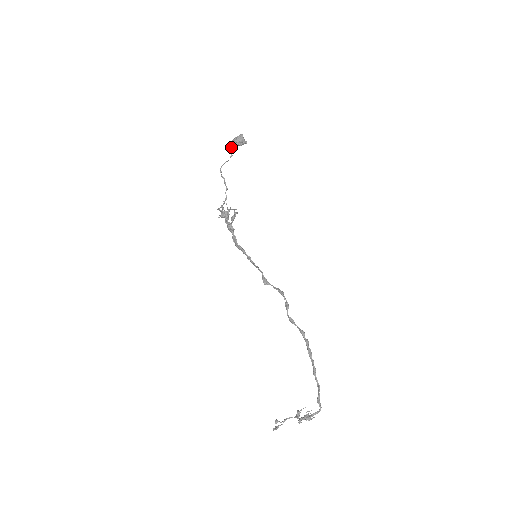
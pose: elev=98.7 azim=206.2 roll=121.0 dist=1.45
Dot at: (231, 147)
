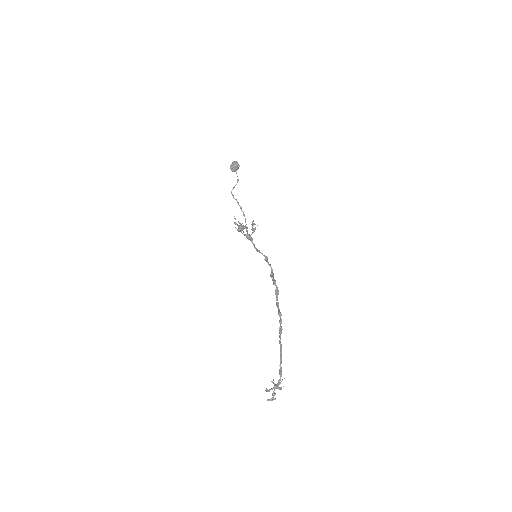
Dot at: (236, 173)
